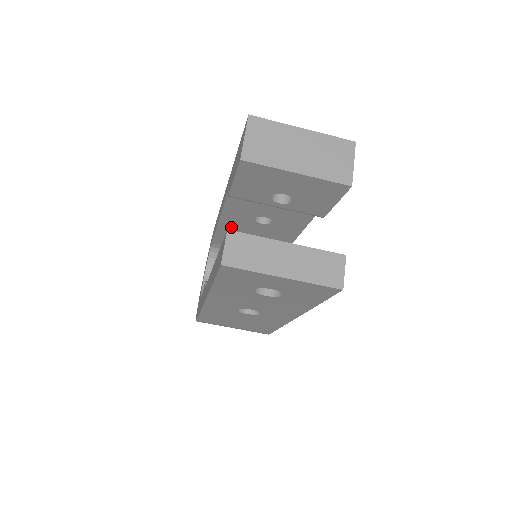
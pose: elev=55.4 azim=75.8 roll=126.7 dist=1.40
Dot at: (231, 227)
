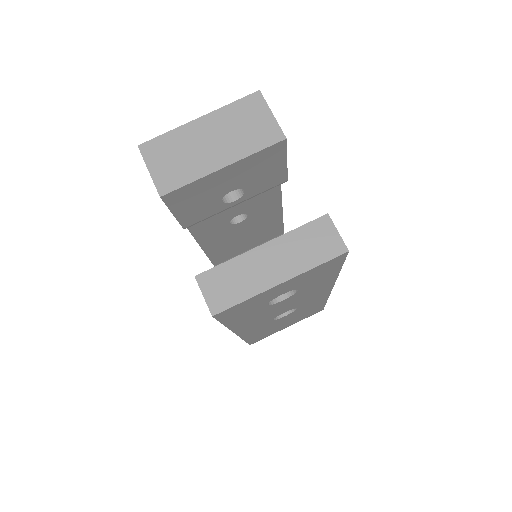
Dot at: (216, 244)
